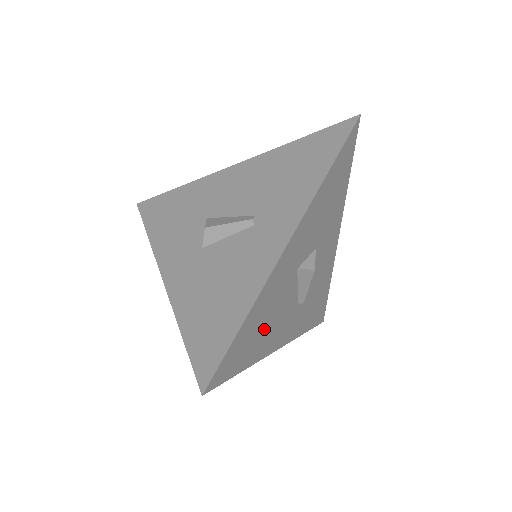
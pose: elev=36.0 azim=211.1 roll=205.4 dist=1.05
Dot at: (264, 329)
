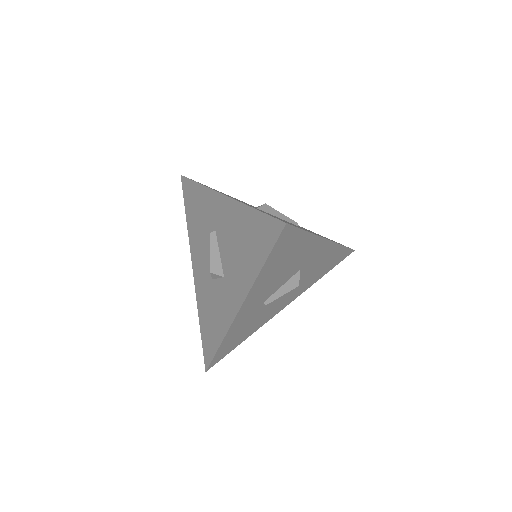
Dot at: (279, 267)
